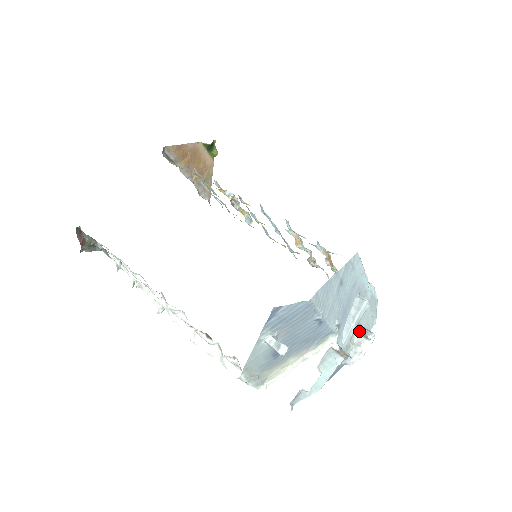
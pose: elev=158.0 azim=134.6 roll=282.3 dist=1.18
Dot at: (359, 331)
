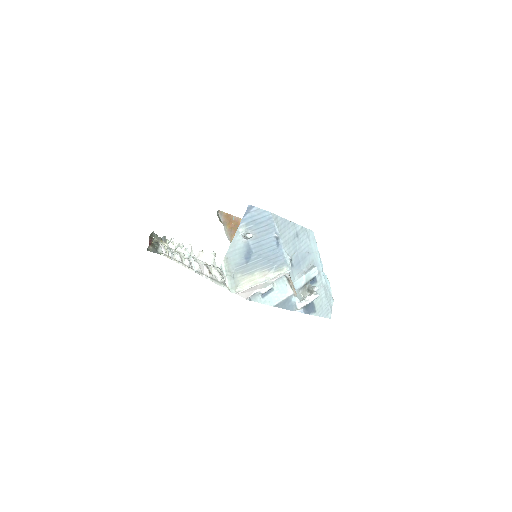
Dot at: (310, 290)
